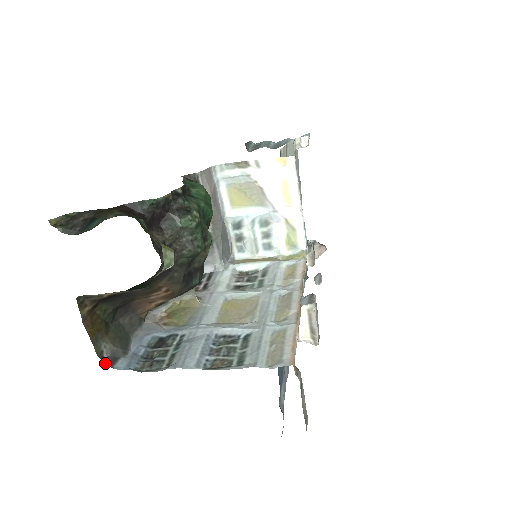
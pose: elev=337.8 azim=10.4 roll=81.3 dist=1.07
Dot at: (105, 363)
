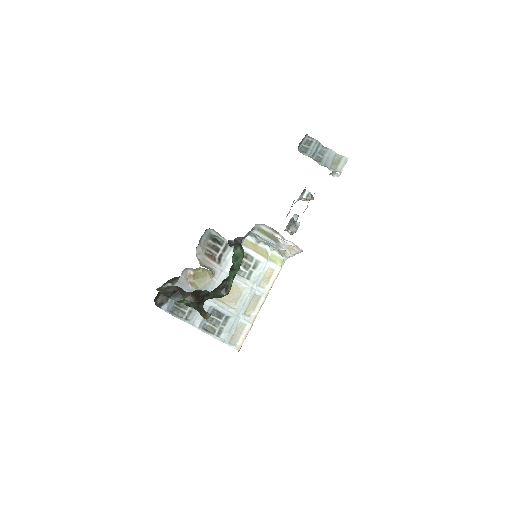
Dot at: (157, 306)
